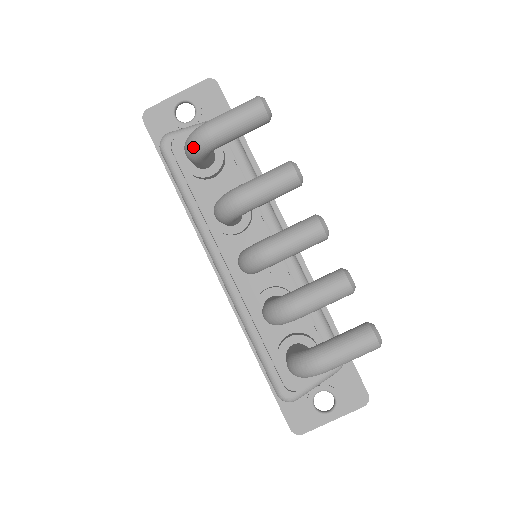
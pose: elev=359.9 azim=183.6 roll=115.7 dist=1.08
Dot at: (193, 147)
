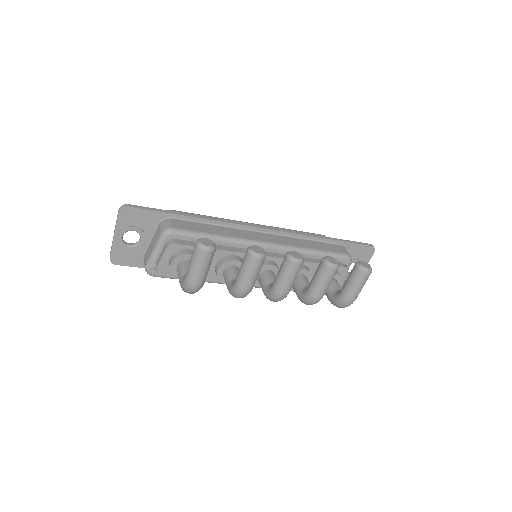
Dot at: occluded
